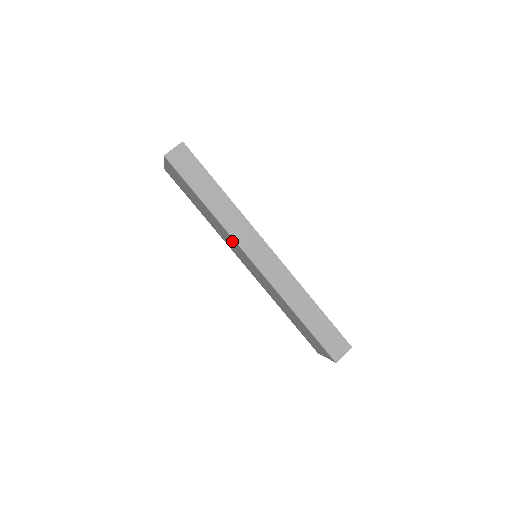
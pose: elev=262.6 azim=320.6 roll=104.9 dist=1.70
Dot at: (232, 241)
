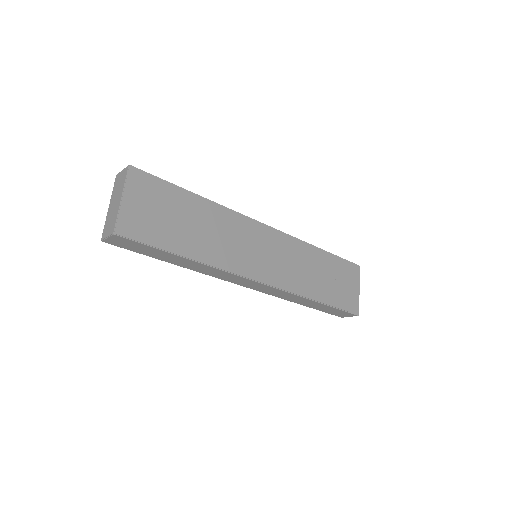
Dot at: occluded
